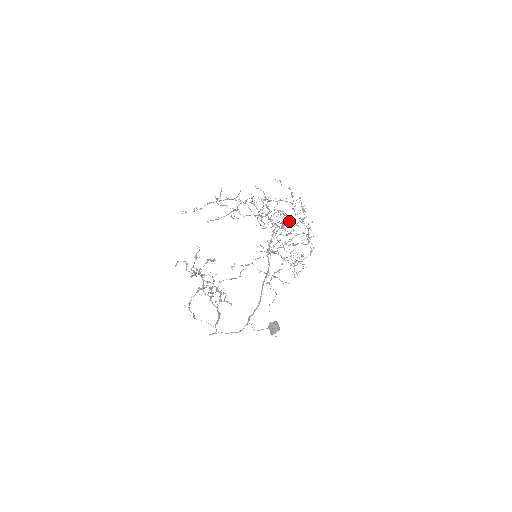
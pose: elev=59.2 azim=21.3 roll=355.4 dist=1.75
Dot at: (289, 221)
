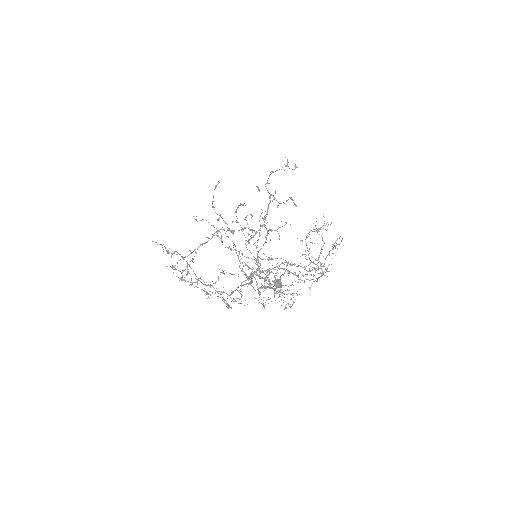
Dot at: (275, 275)
